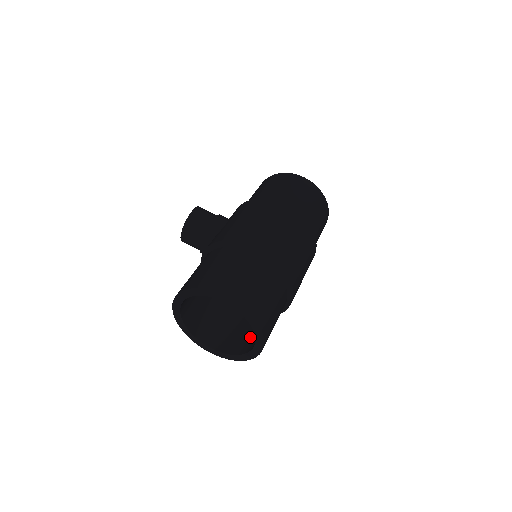
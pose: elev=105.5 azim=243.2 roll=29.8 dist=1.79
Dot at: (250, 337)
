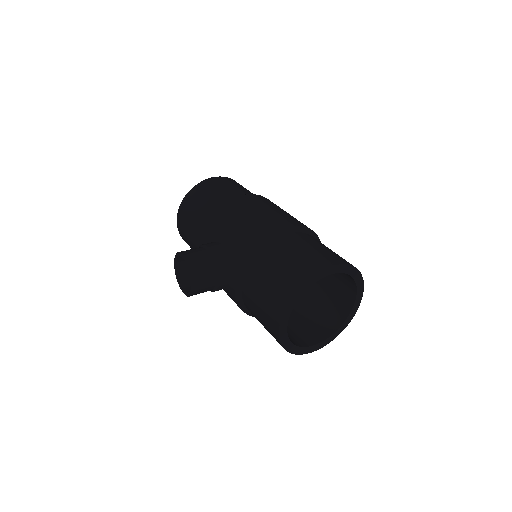
Dot at: (328, 309)
